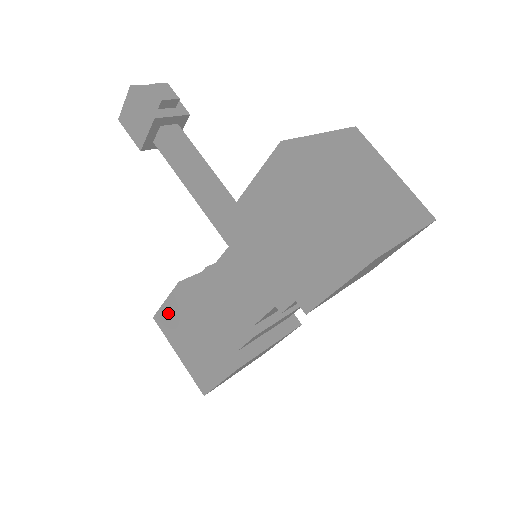
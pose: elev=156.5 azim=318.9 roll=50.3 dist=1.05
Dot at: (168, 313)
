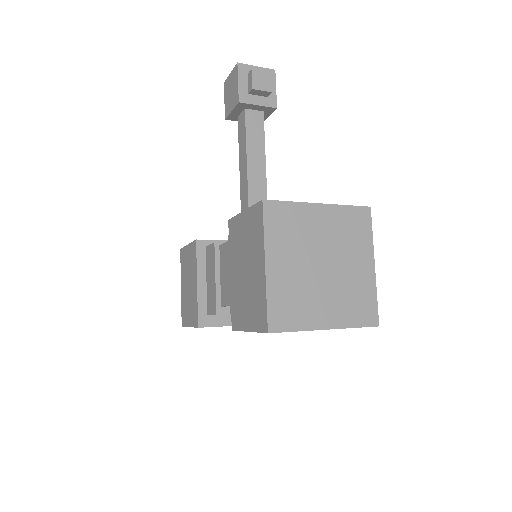
Dot at: (186, 254)
